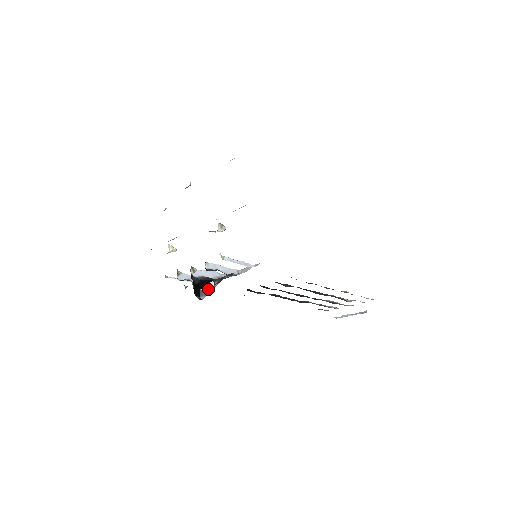
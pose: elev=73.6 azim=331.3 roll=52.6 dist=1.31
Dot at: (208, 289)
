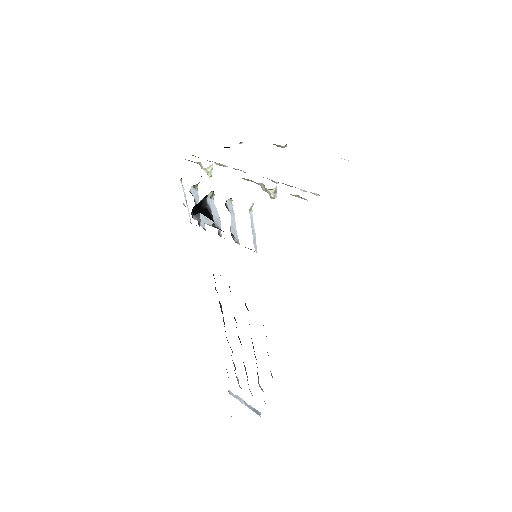
Dot at: (205, 220)
